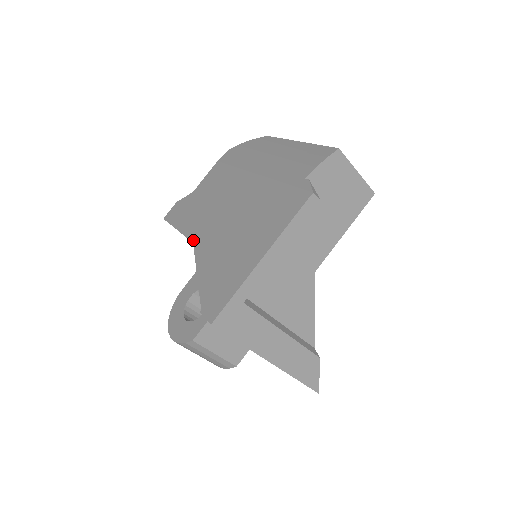
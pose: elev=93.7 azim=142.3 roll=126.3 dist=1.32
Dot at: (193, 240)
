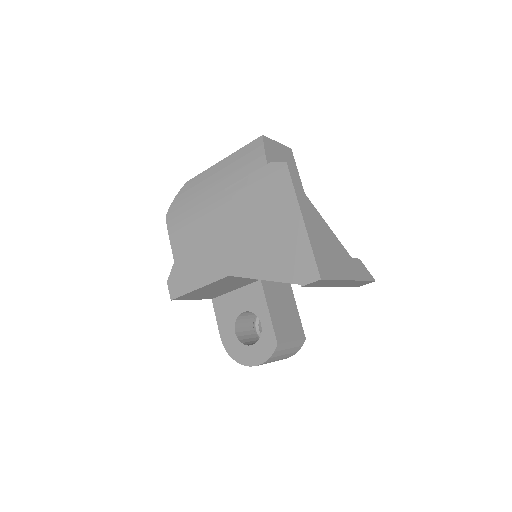
Dot at: (226, 275)
